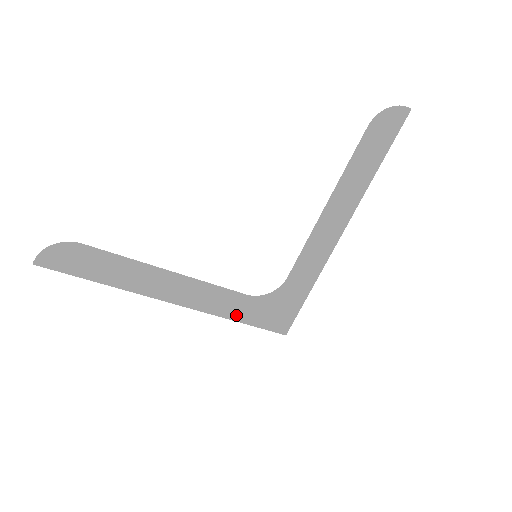
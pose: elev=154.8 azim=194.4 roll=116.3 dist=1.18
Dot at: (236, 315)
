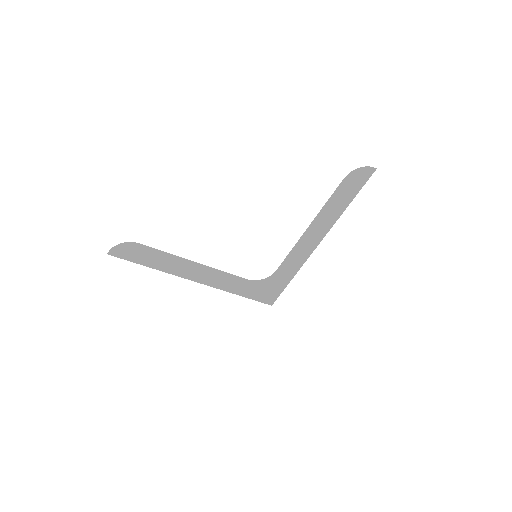
Dot at: (238, 291)
